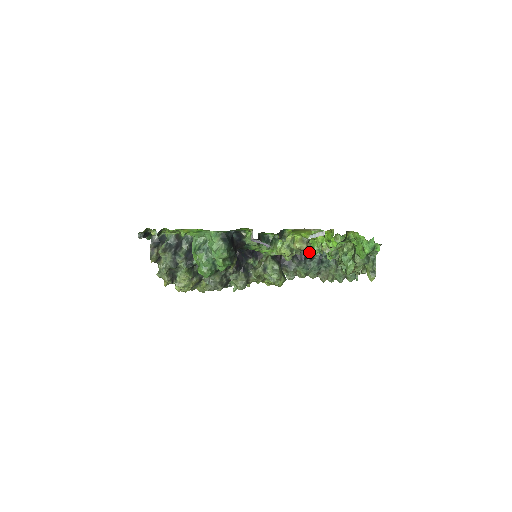
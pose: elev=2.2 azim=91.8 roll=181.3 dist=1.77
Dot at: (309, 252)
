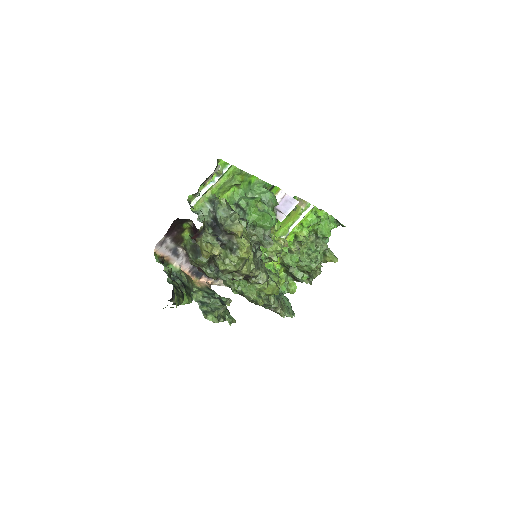
Dot at: occluded
